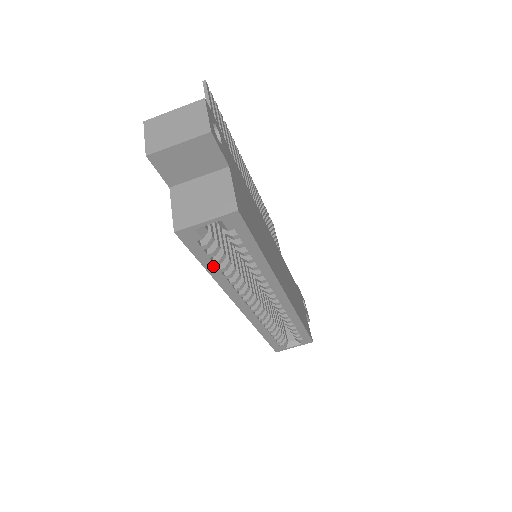
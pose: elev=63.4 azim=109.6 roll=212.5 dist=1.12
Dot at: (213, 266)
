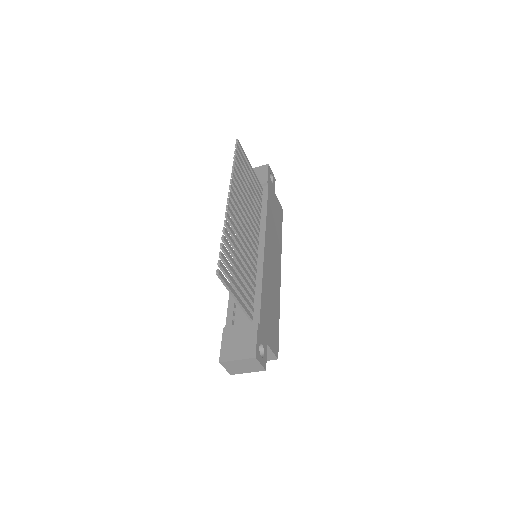
Dot at: occluded
